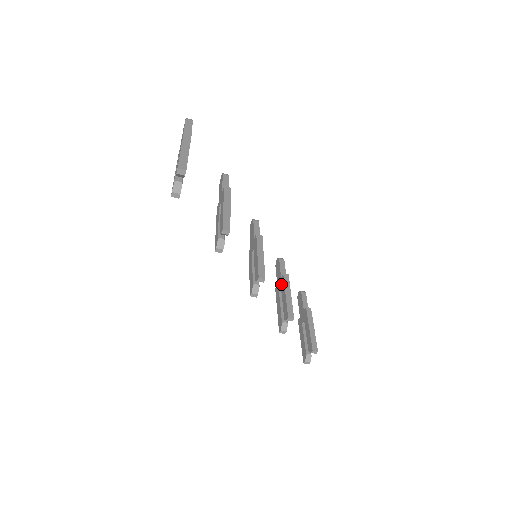
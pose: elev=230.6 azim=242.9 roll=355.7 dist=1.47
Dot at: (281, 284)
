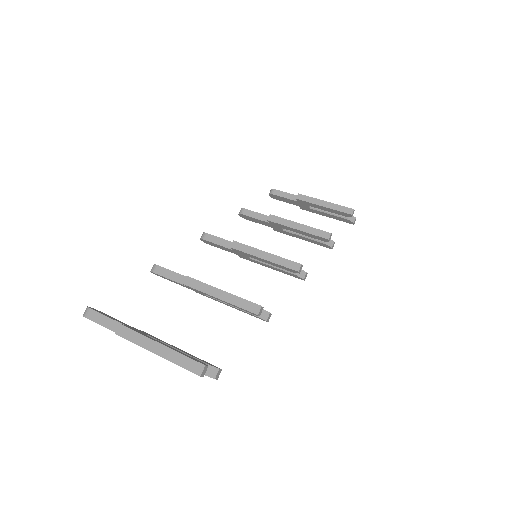
Dot at: (278, 227)
